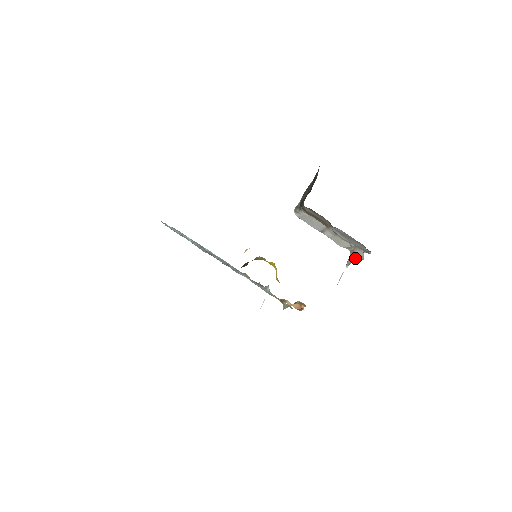
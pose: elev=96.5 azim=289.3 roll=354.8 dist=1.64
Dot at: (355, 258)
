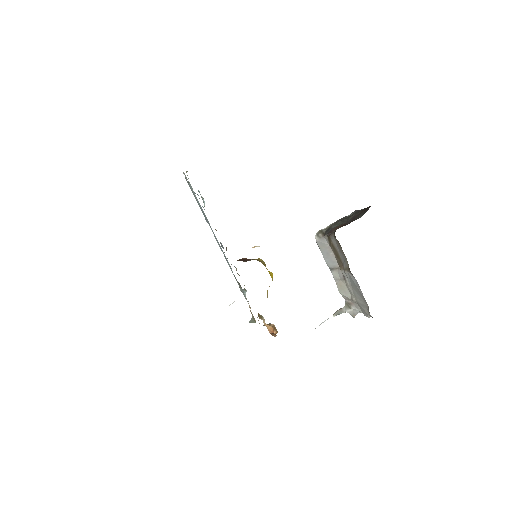
Dot at: (347, 312)
